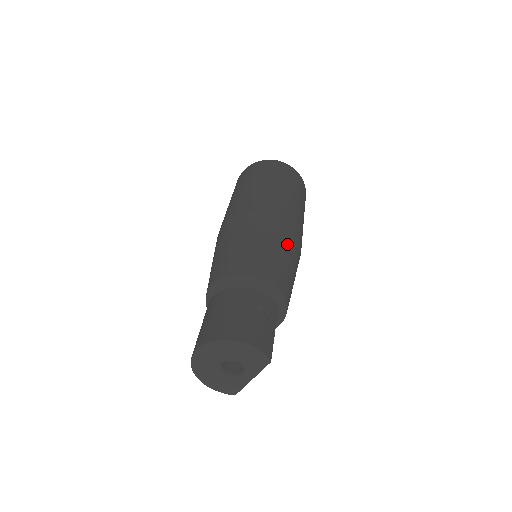
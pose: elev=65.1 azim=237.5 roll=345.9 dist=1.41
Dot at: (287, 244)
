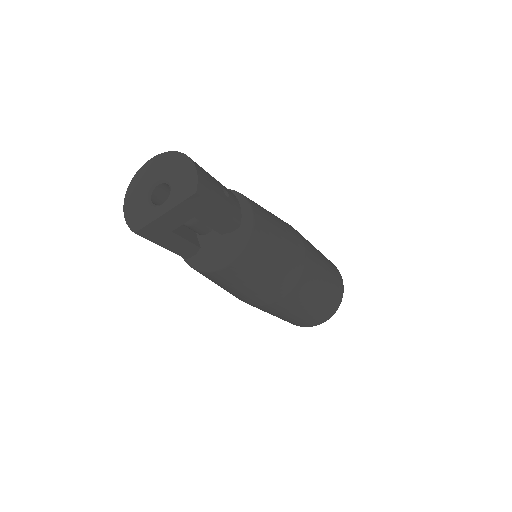
Dot at: (290, 241)
